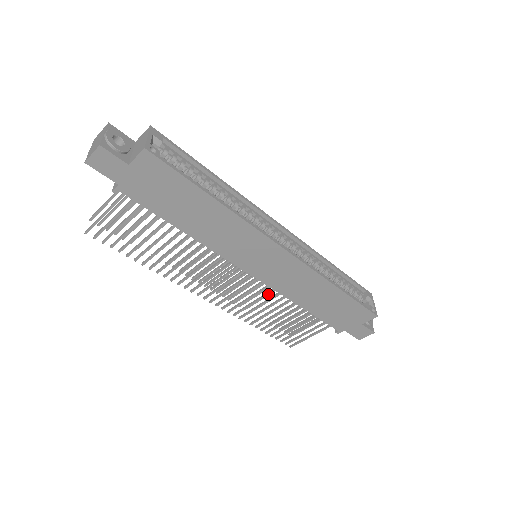
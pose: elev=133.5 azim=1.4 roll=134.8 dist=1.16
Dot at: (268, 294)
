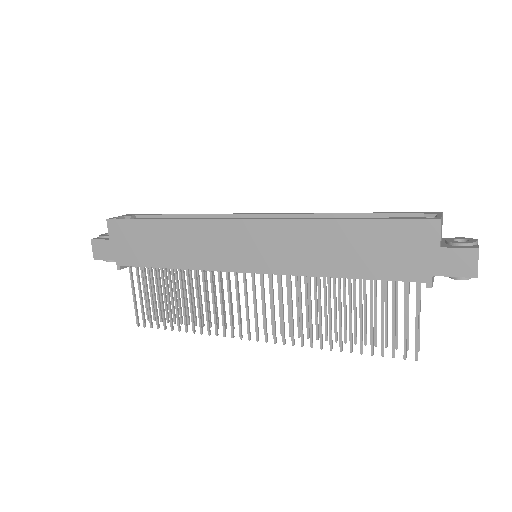
Dot at: (299, 289)
